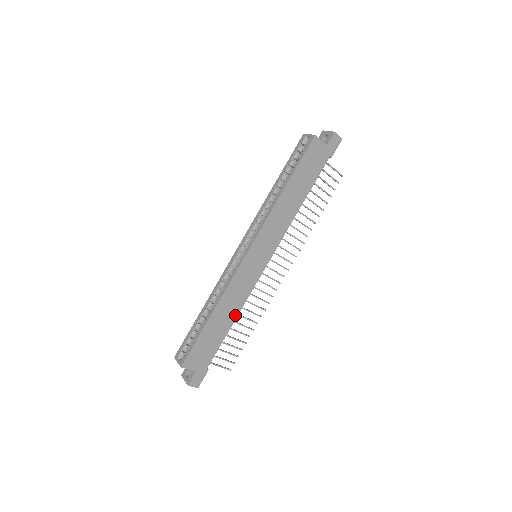
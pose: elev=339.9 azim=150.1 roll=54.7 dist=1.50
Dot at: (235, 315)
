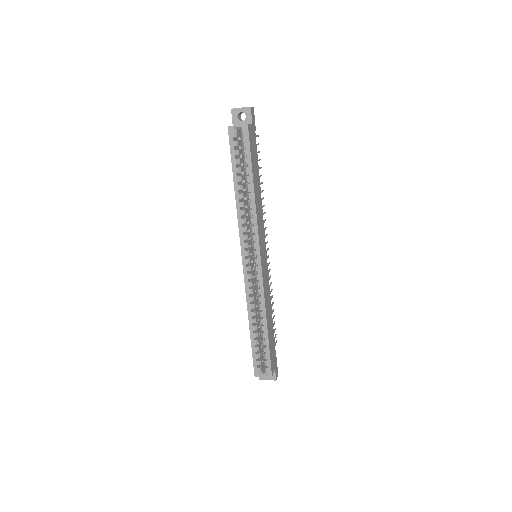
Dot at: (271, 309)
